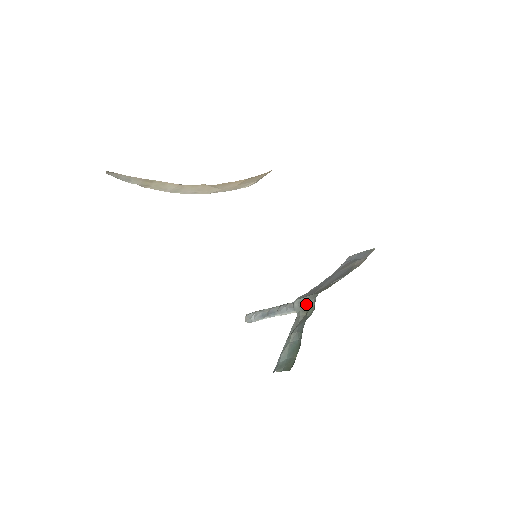
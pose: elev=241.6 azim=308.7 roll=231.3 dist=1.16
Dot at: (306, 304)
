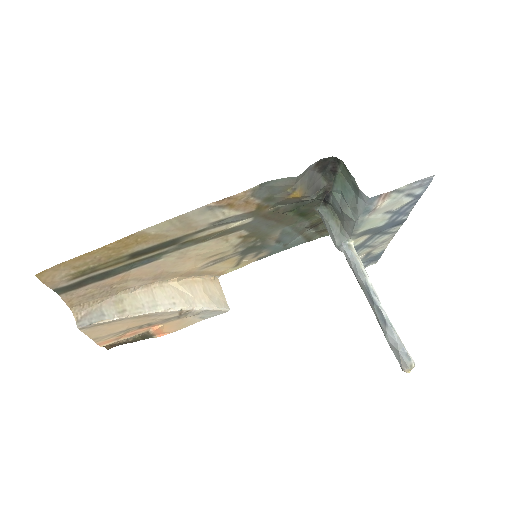
Dot at: (329, 223)
